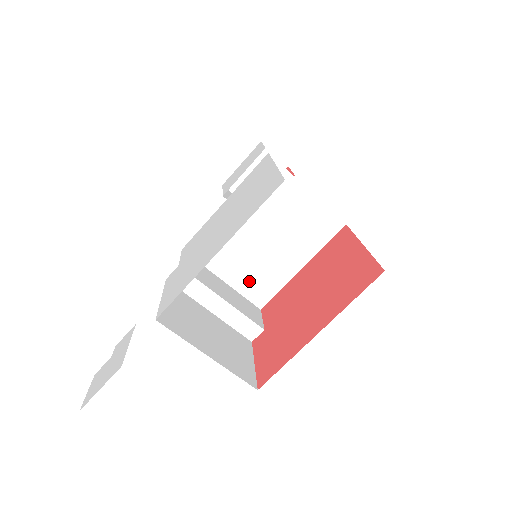
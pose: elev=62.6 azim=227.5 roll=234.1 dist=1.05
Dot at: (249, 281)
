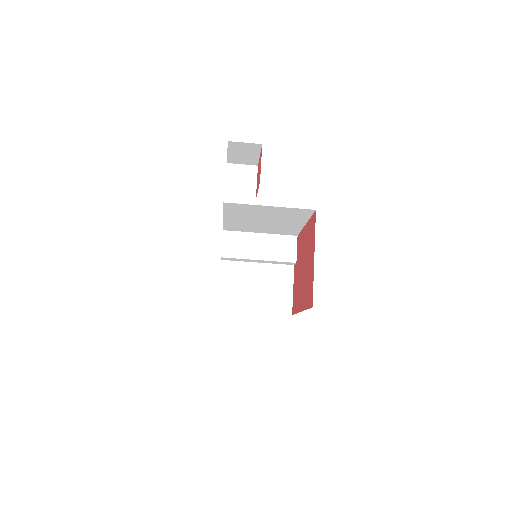
Dot at: (276, 231)
